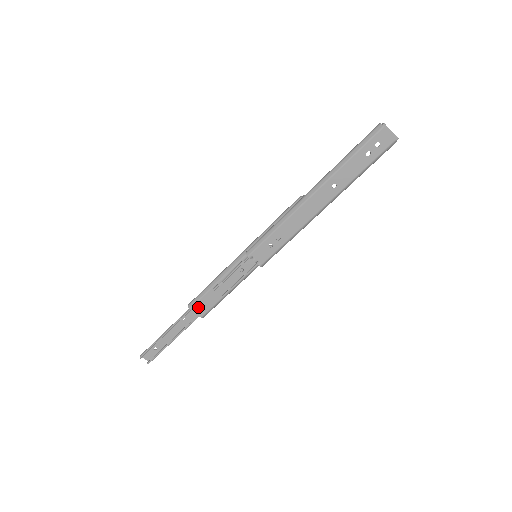
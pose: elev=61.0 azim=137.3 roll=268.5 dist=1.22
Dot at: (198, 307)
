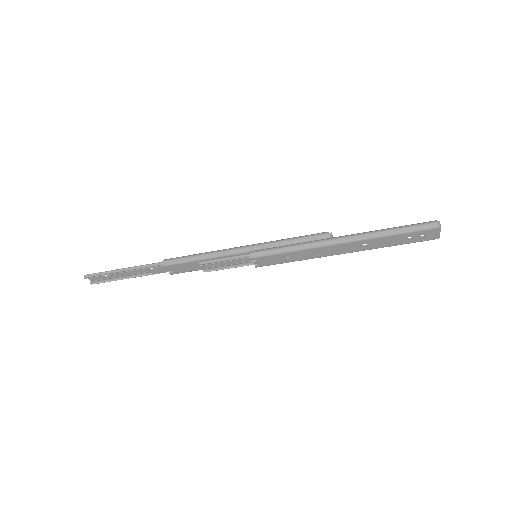
Dot at: (173, 268)
